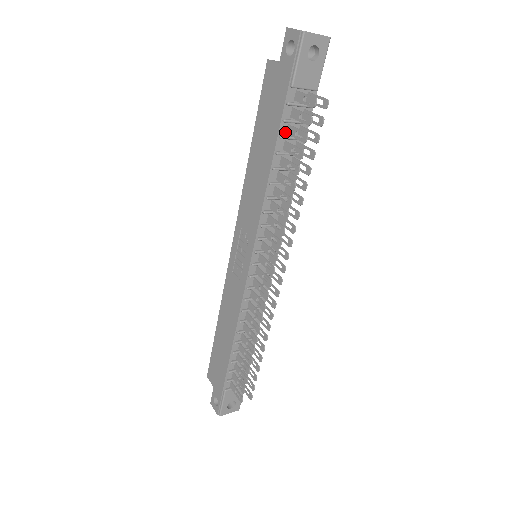
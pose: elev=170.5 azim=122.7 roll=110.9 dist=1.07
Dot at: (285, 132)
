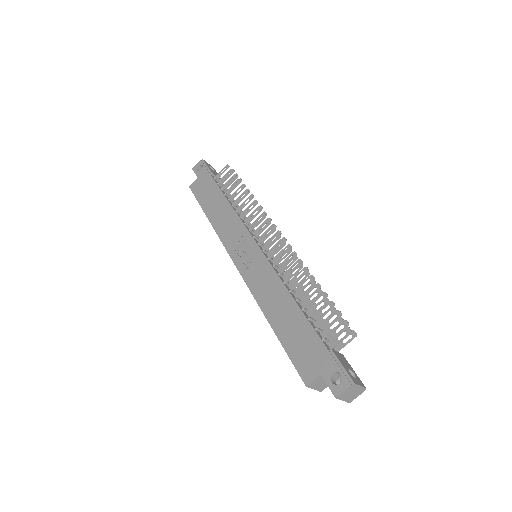
Dot at: (222, 189)
